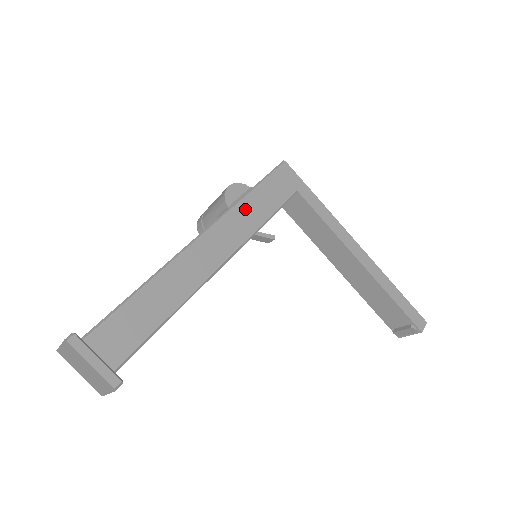
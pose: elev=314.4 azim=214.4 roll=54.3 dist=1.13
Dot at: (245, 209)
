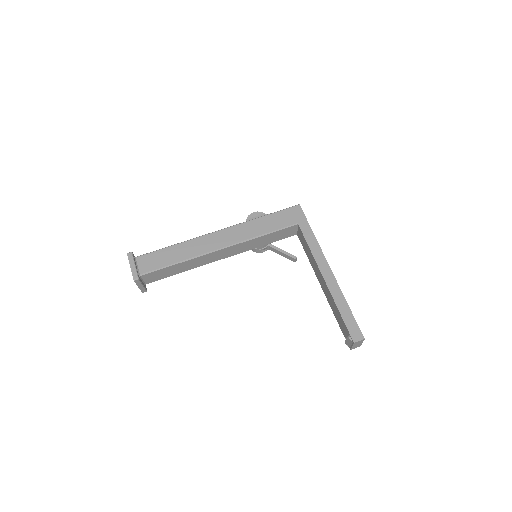
Dot at: (252, 225)
